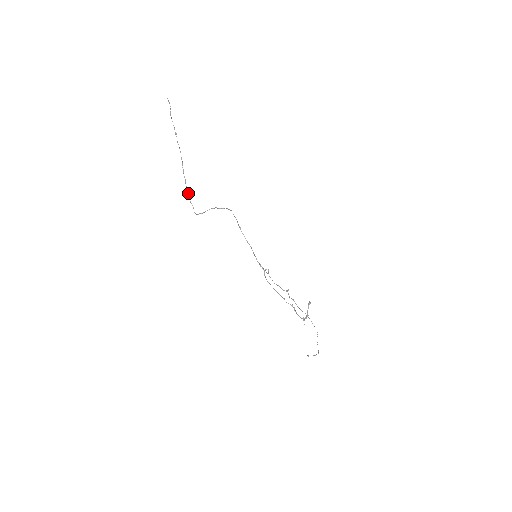
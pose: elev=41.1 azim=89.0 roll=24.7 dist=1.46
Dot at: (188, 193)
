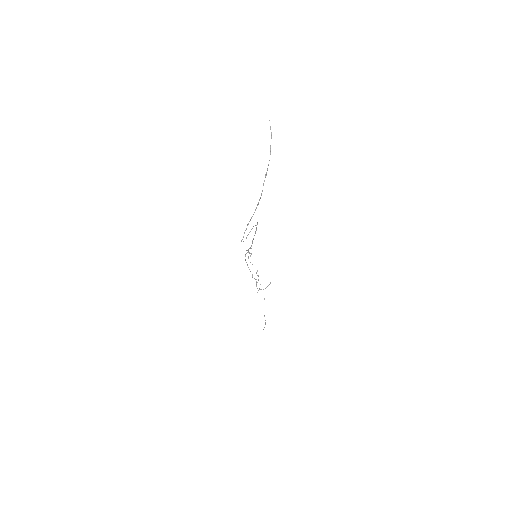
Dot at: occluded
